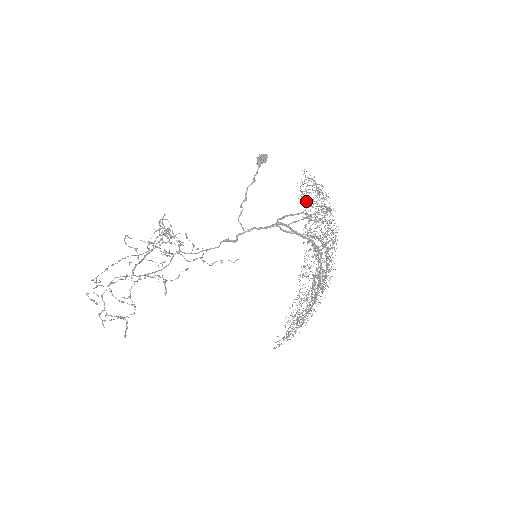
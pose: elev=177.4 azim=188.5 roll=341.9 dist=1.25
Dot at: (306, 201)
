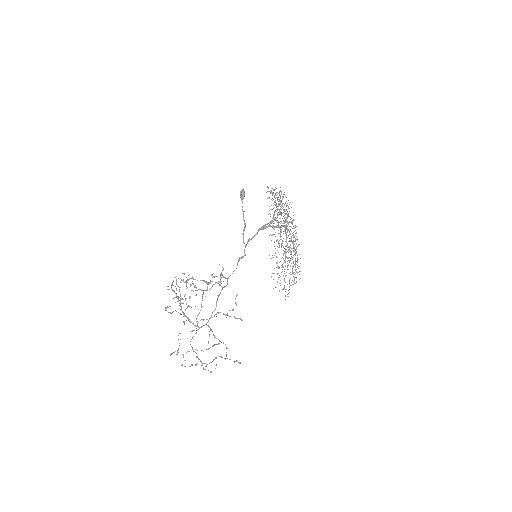
Dot at: occluded
